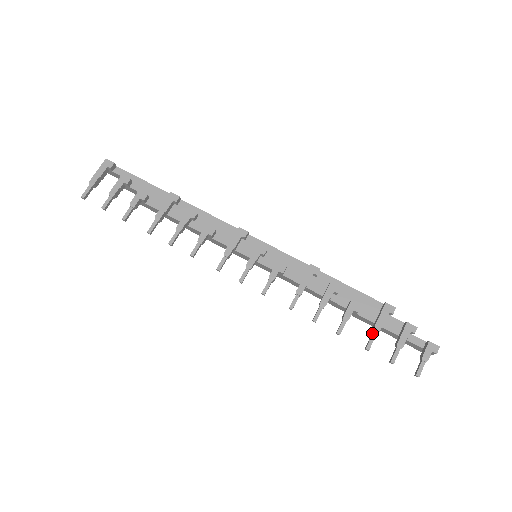
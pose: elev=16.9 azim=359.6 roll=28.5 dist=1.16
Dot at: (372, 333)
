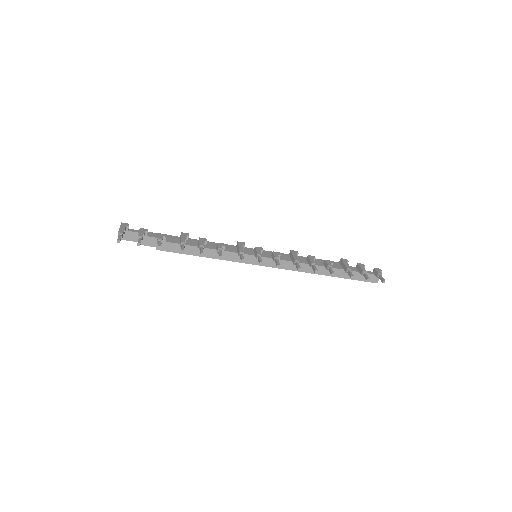
Dot at: (348, 270)
